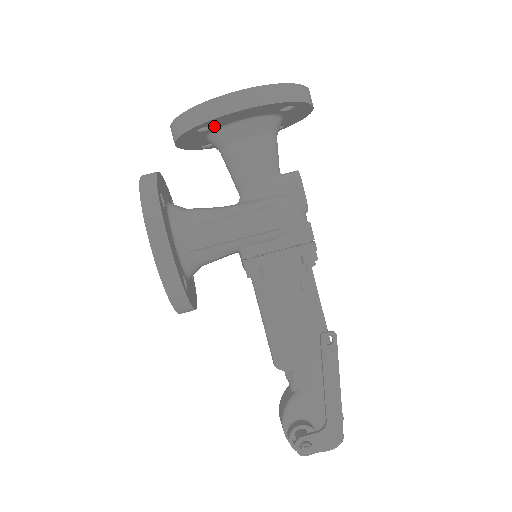
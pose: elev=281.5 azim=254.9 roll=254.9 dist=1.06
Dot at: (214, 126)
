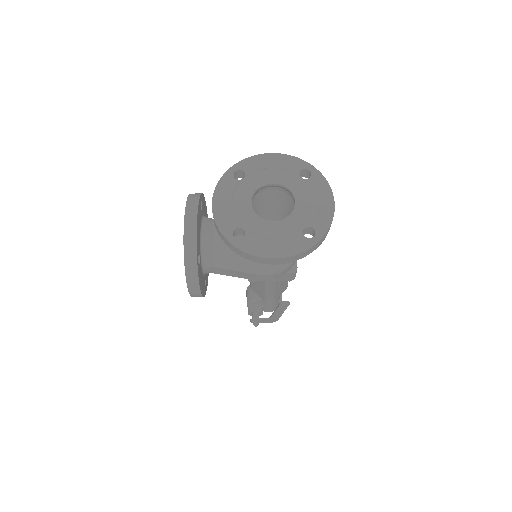
Dot at: occluded
